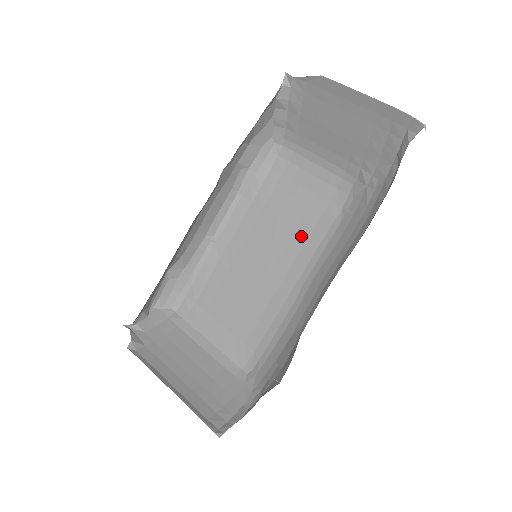
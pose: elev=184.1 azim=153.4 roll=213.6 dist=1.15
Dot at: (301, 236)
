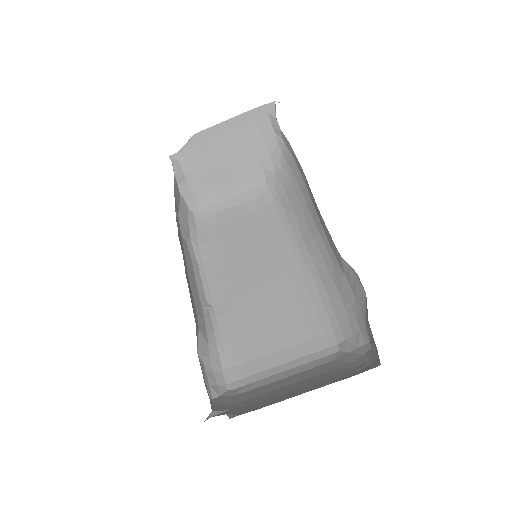
Dot at: (268, 238)
